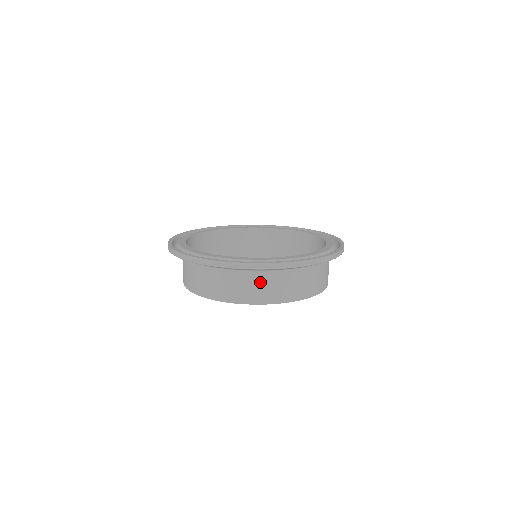
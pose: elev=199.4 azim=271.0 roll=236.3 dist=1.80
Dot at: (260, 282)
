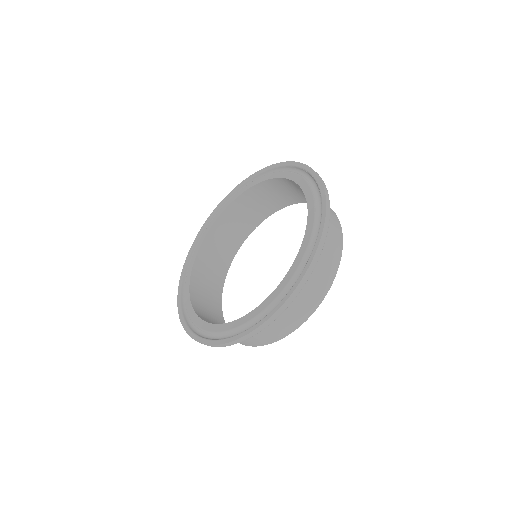
Dot at: occluded
